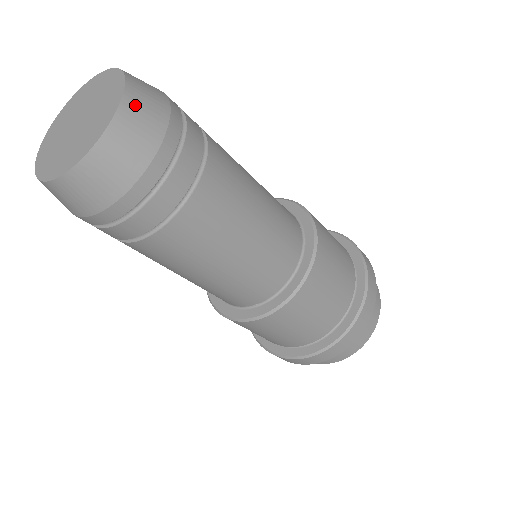
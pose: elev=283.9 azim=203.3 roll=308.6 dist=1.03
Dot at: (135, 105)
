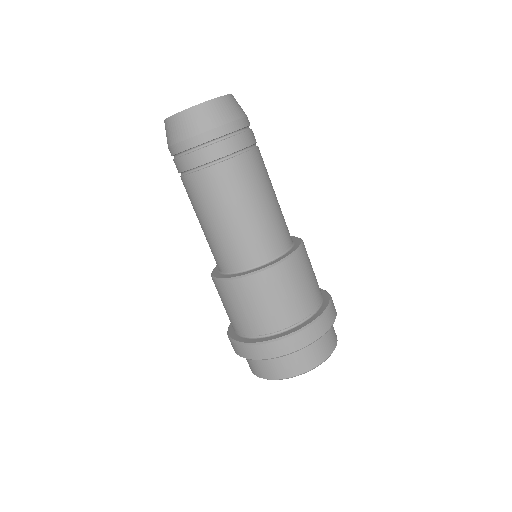
Dot at: (219, 105)
